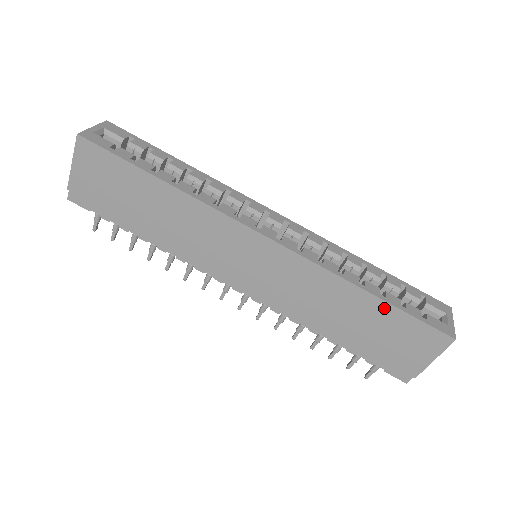
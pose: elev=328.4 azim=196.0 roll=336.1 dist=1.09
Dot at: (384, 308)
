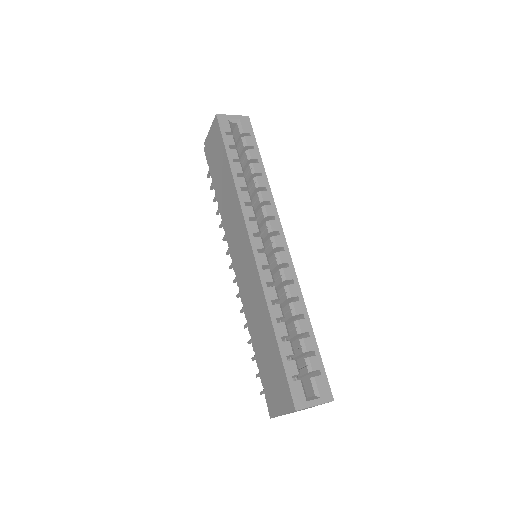
Dot at: (276, 347)
